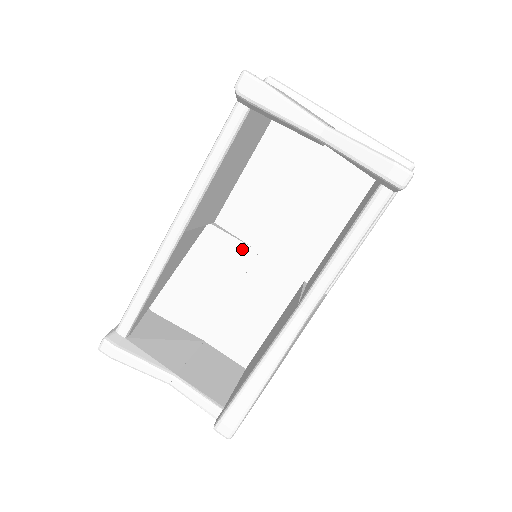
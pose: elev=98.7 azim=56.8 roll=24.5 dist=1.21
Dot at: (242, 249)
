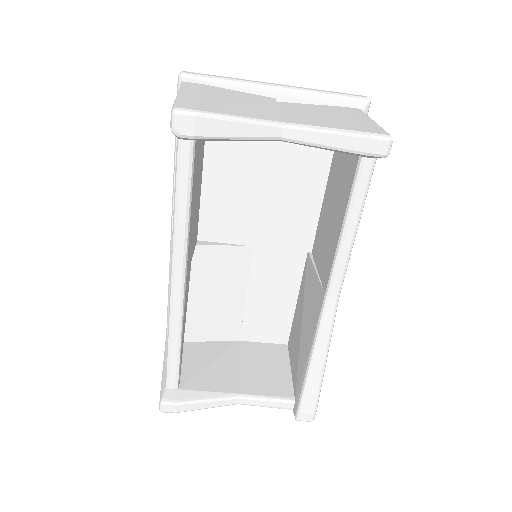
Dot at: (236, 252)
